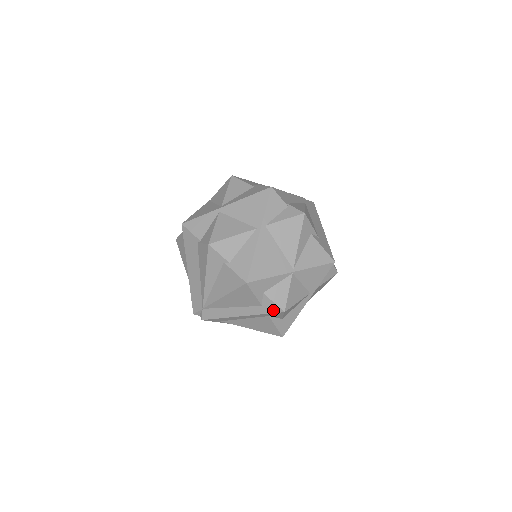
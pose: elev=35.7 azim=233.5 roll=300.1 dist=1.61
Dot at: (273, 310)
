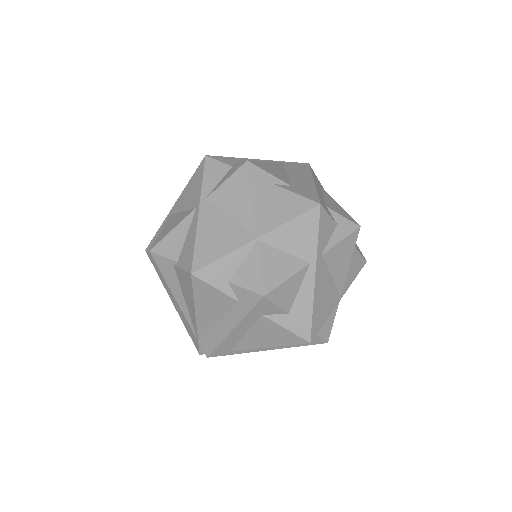
Dot at: (252, 301)
